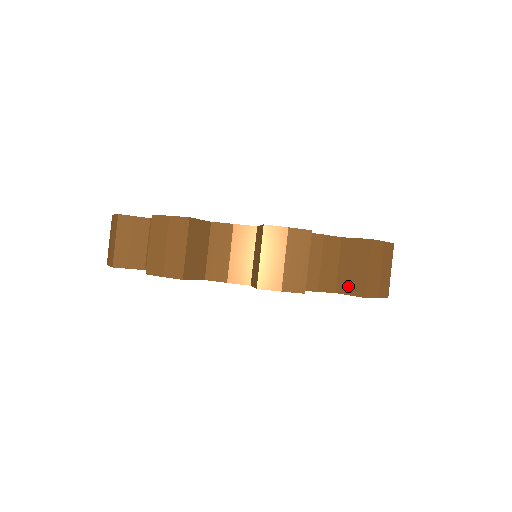
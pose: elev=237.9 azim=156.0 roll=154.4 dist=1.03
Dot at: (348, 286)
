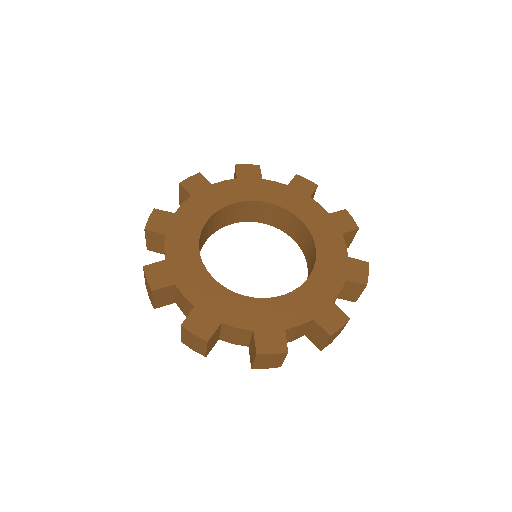
Dot at: (250, 353)
